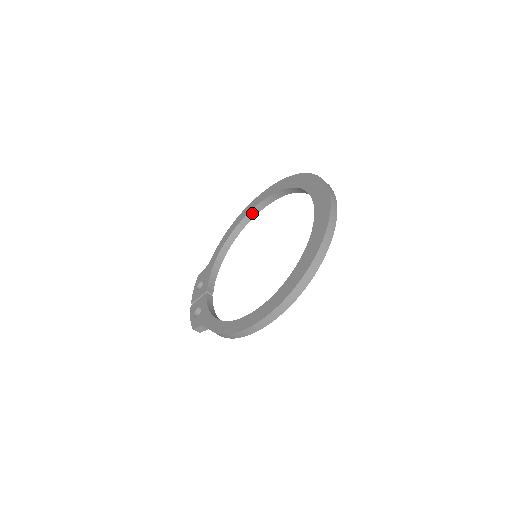
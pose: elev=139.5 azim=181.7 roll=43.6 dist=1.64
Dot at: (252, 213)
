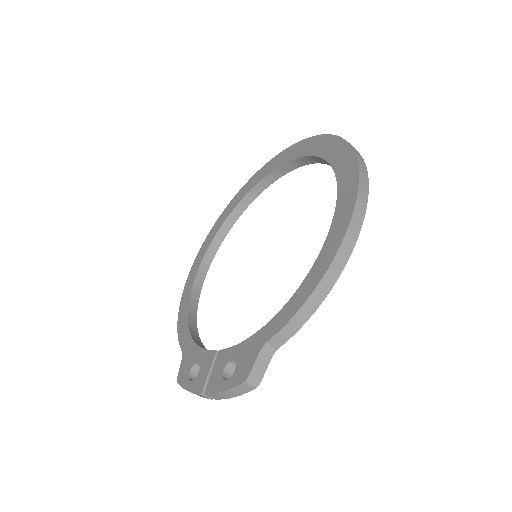
Dot at: (199, 278)
